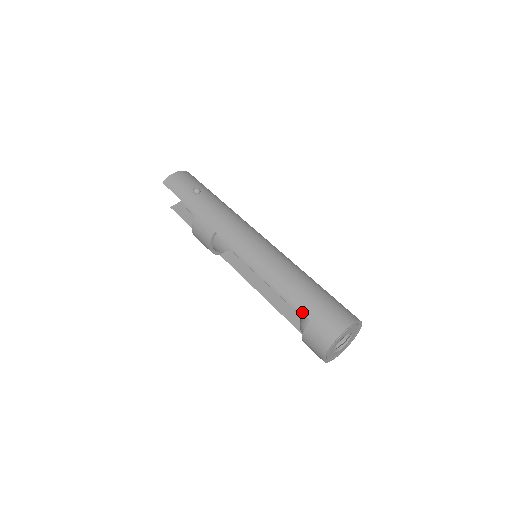
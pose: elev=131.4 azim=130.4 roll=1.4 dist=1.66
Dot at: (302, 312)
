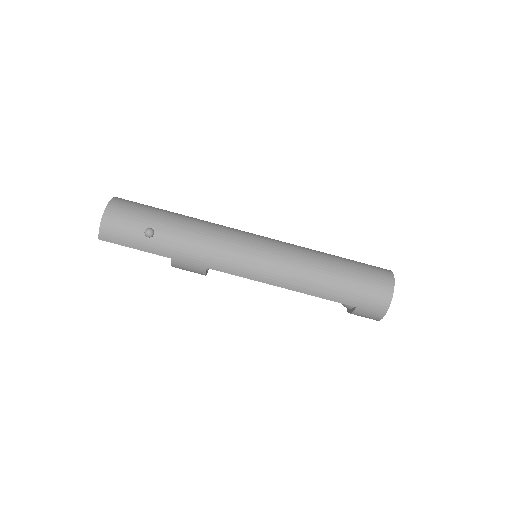
Dot at: occluded
